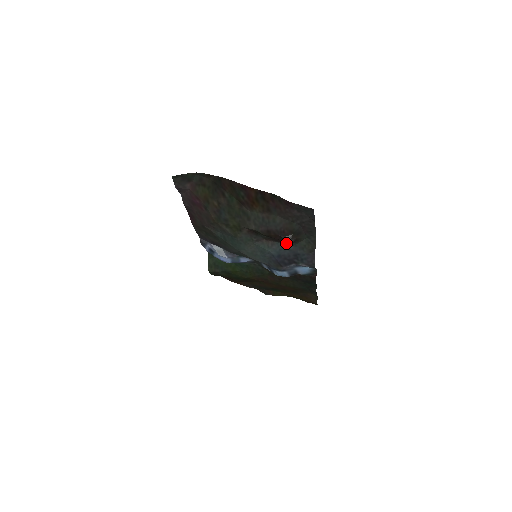
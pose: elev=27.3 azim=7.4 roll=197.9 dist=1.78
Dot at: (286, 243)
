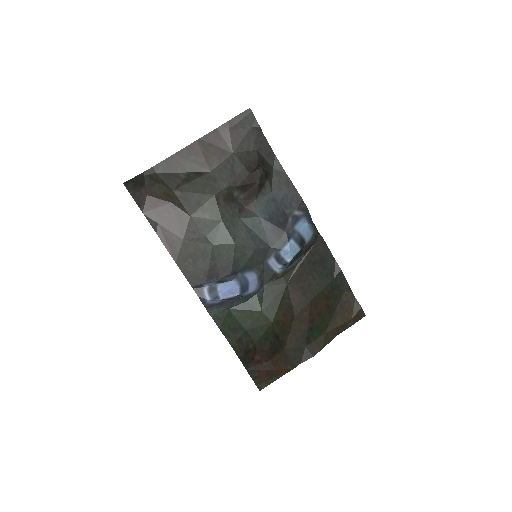
Dot at: (263, 192)
